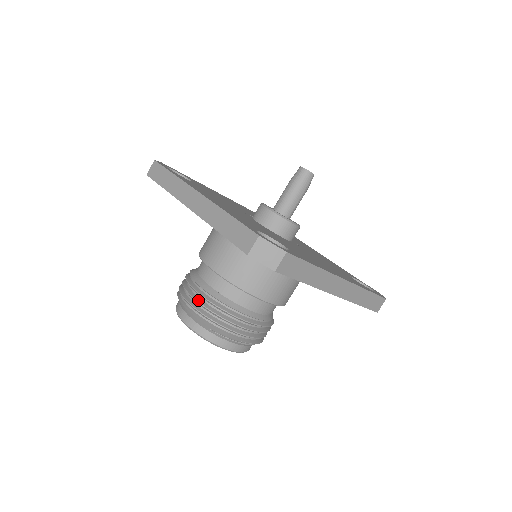
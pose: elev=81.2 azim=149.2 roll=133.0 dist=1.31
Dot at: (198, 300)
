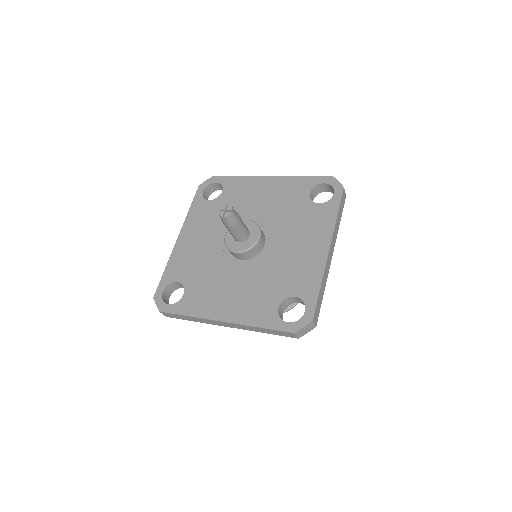
Dot at: occluded
